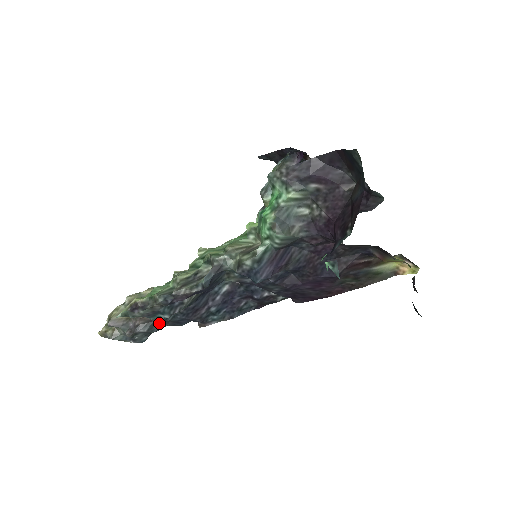
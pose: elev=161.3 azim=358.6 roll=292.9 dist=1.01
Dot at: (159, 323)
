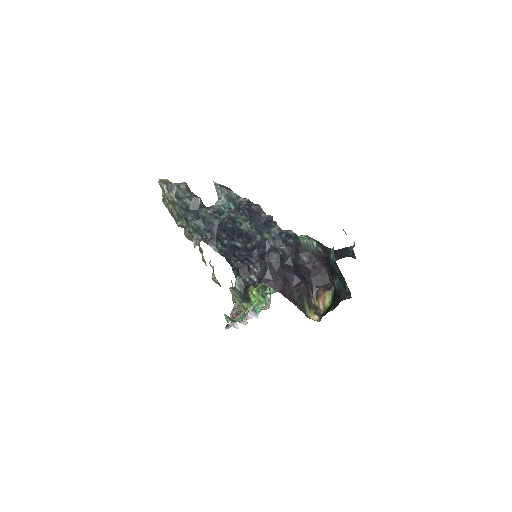
Dot at: (207, 211)
